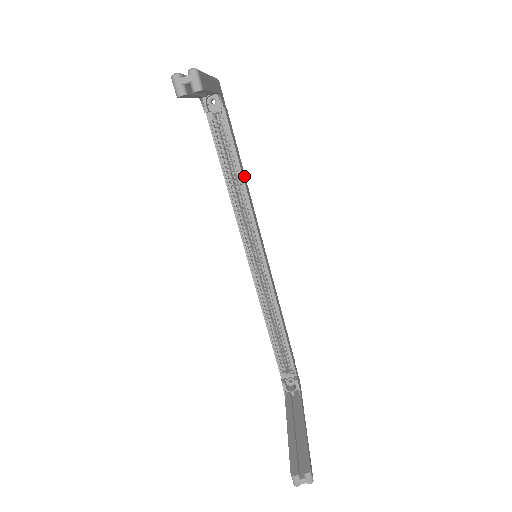
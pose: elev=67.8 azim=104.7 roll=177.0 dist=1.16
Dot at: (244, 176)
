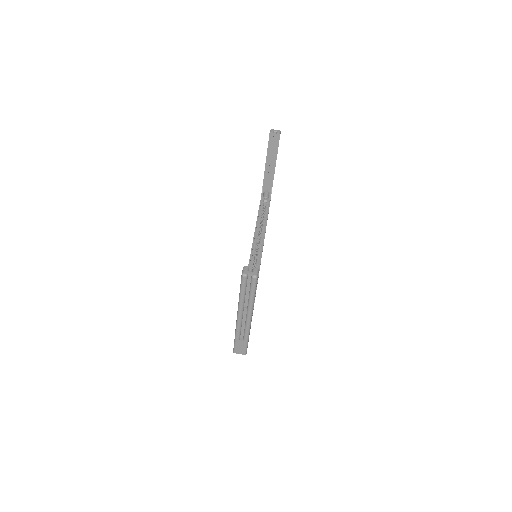
Dot at: occluded
